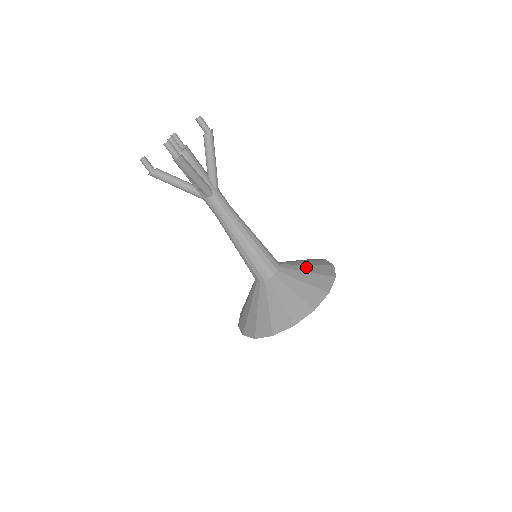
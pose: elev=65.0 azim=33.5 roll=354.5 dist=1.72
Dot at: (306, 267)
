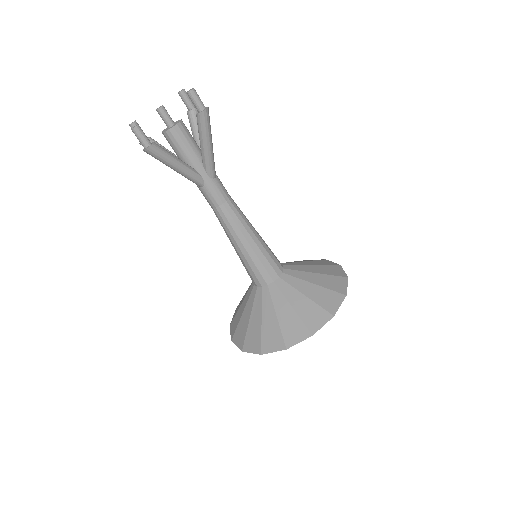
Dot at: occluded
